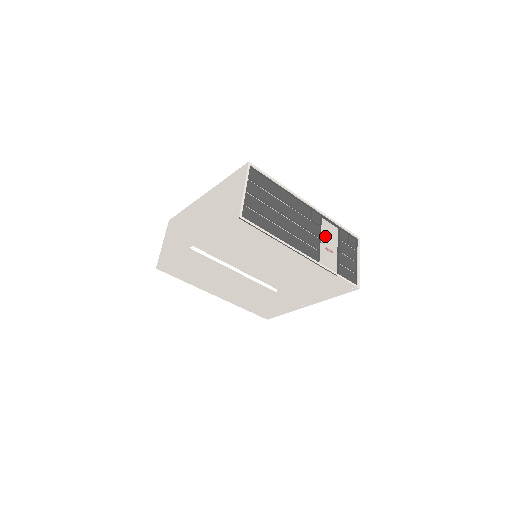
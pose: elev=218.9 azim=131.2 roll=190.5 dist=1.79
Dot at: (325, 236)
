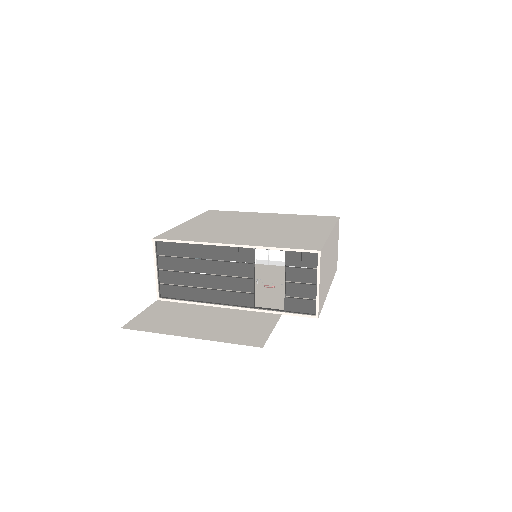
Dot at: occluded
